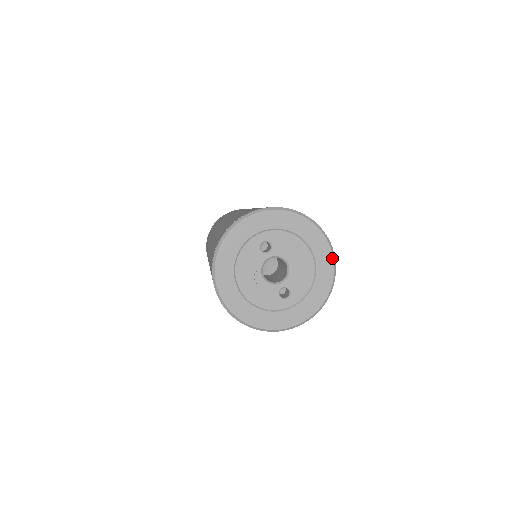
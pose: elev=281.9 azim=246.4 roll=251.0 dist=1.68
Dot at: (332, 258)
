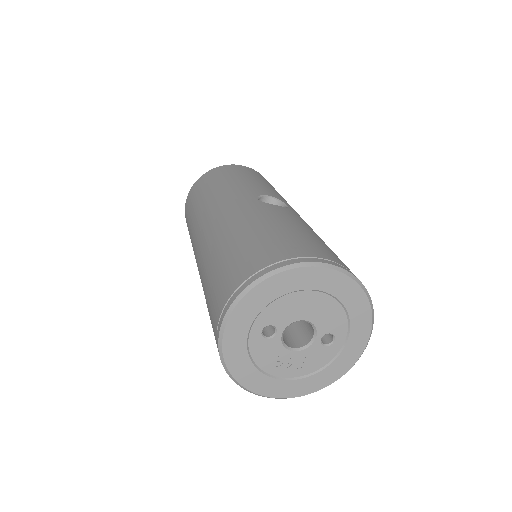
Dot at: (339, 273)
